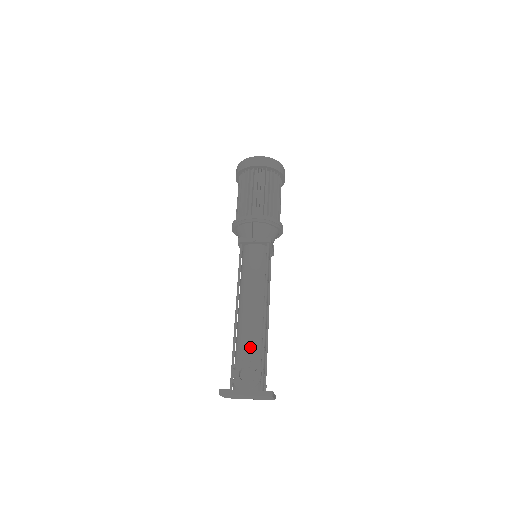
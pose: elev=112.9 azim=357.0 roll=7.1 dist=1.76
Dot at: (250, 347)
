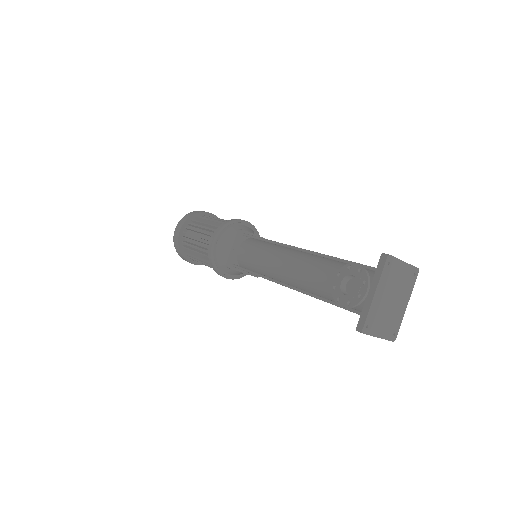
Dot at: (326, 276)
